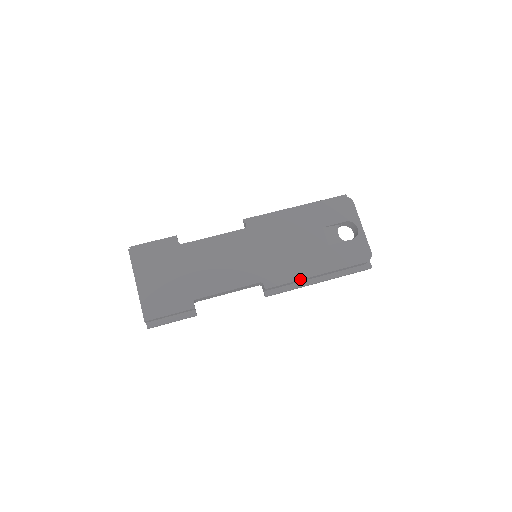
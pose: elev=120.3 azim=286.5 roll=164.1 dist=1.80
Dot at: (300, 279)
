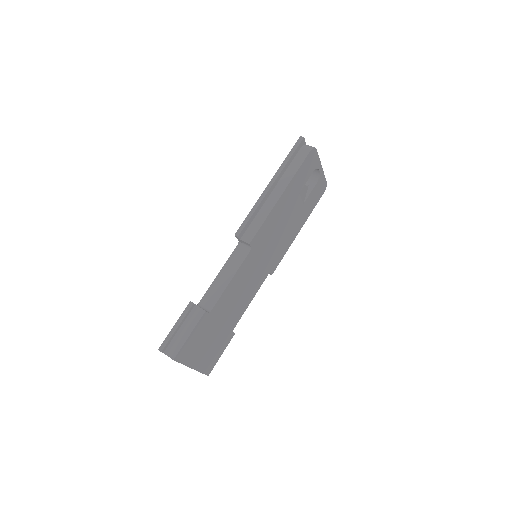
Dot at: occluded
